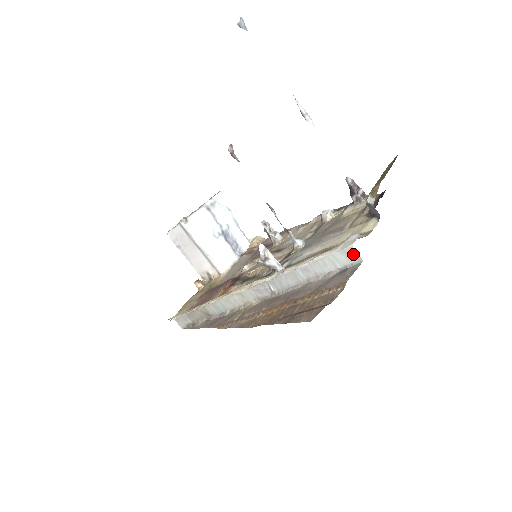
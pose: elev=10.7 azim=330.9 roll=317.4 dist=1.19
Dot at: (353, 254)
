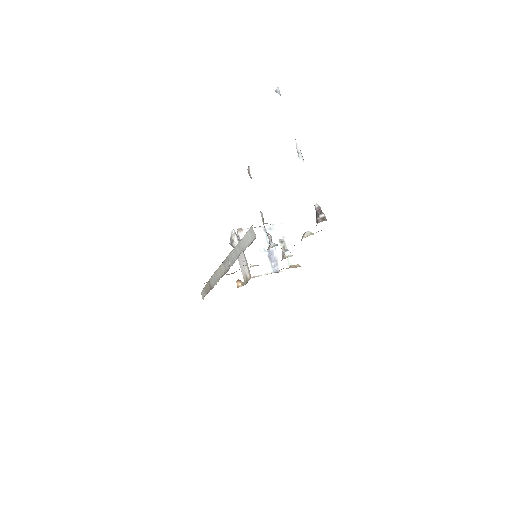
Dot at: (253, 232)
